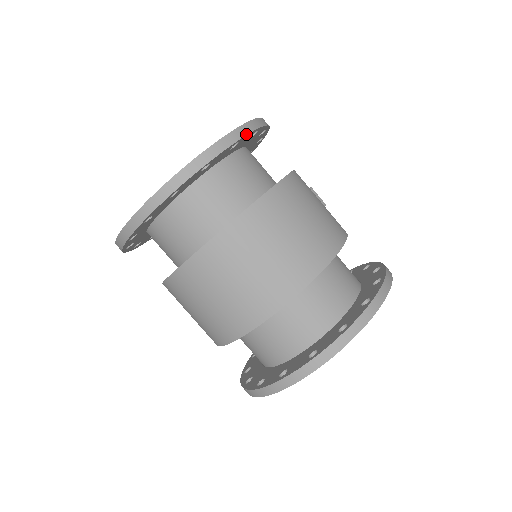
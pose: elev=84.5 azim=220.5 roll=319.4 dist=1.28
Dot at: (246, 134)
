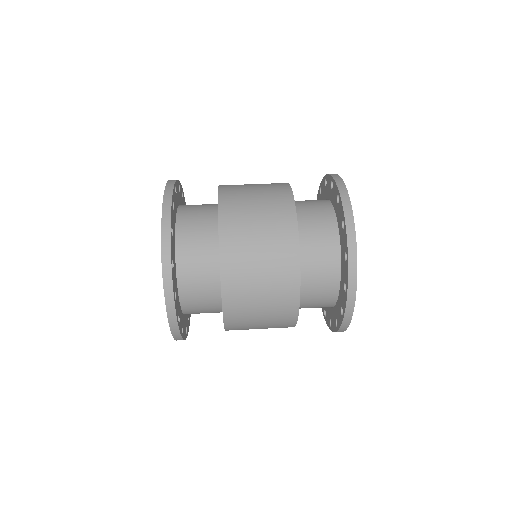
Dot at: (175, 181)
